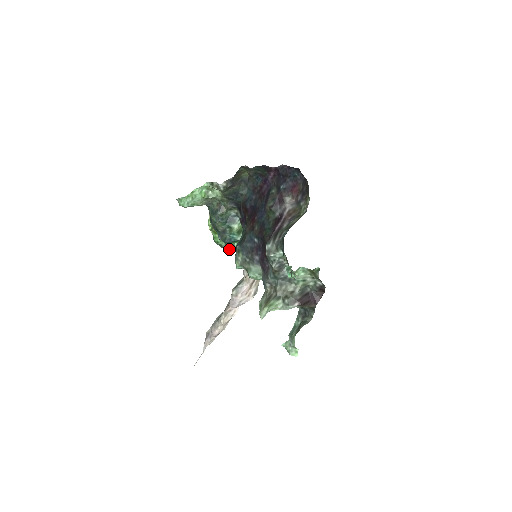
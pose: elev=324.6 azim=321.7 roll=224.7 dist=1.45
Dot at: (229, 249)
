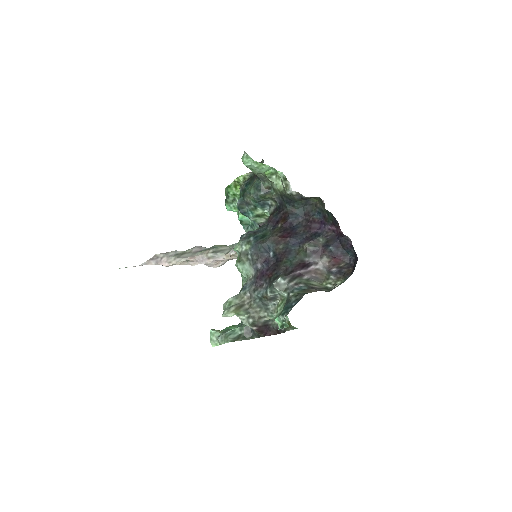
Dot at: (231, 206)
